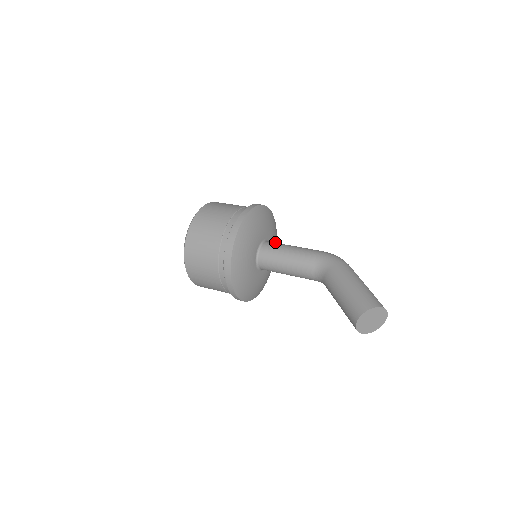
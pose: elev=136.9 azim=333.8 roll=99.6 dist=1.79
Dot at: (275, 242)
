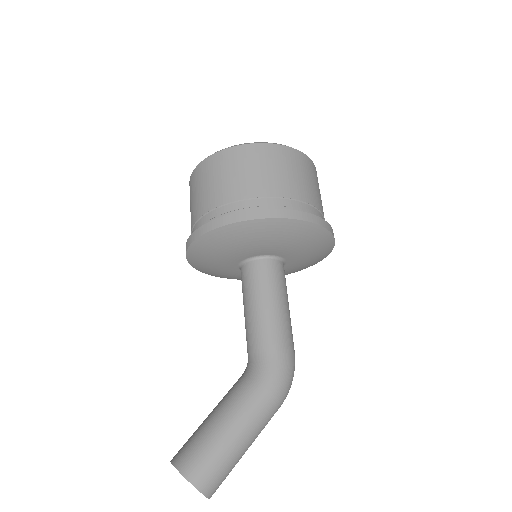
Dot at: (307, 263)
